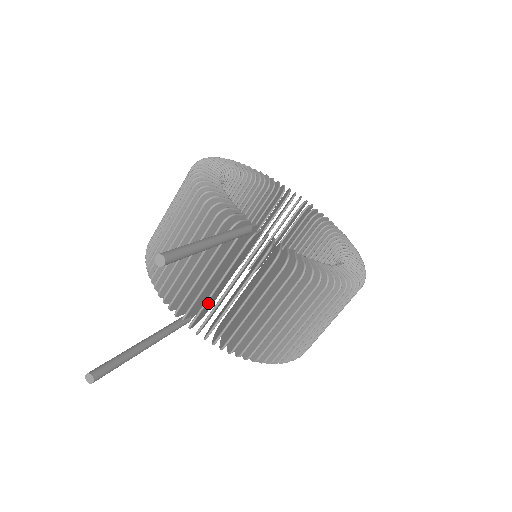
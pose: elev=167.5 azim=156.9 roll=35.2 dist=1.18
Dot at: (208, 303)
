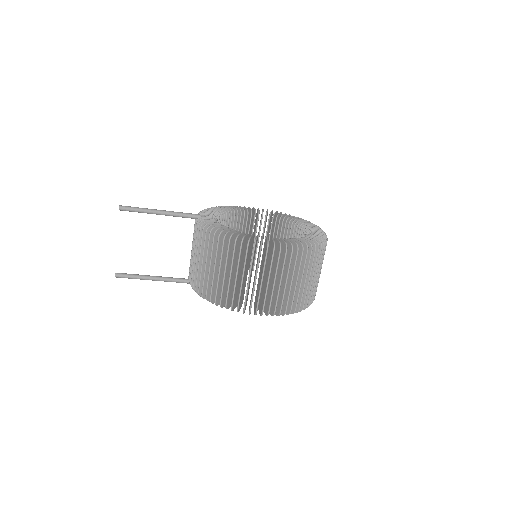
Dot at: occluded
